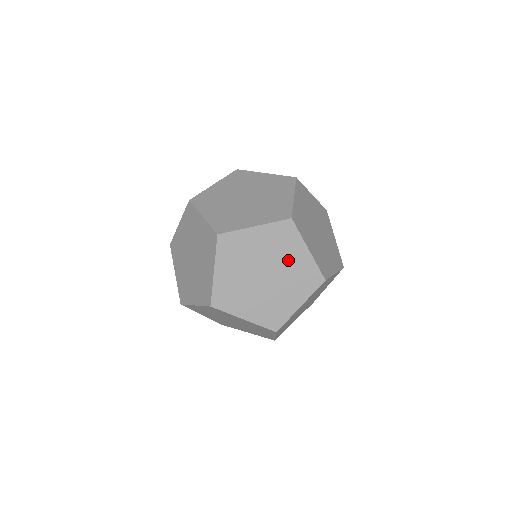
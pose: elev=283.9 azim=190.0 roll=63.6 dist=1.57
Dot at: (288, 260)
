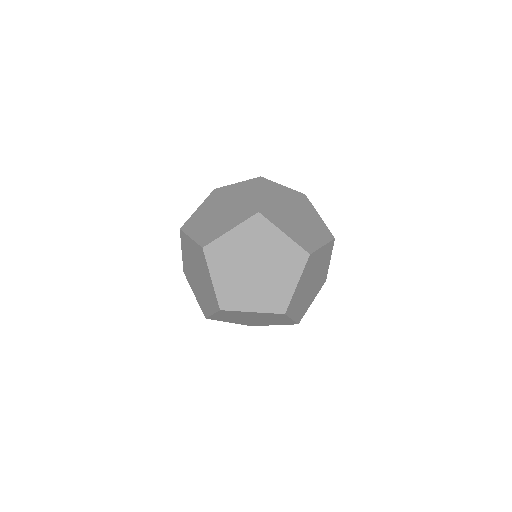
Dot at: (279, 276)
